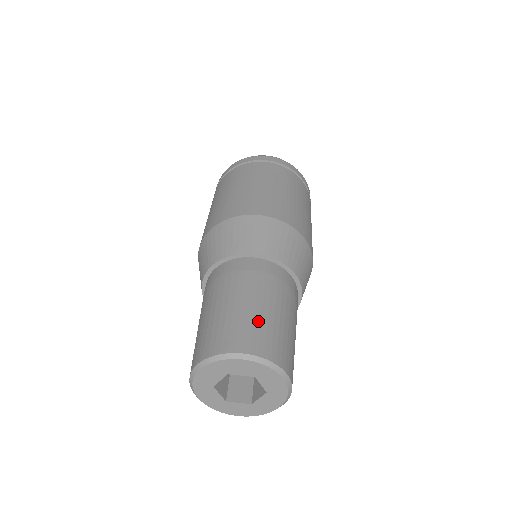
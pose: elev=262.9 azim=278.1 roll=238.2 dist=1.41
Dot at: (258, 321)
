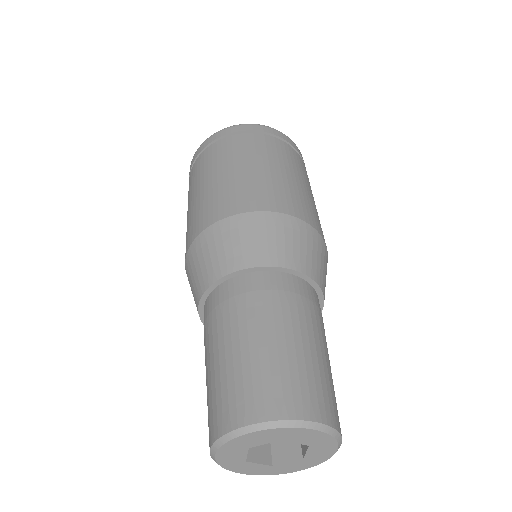
Dot at: (257, 368)
